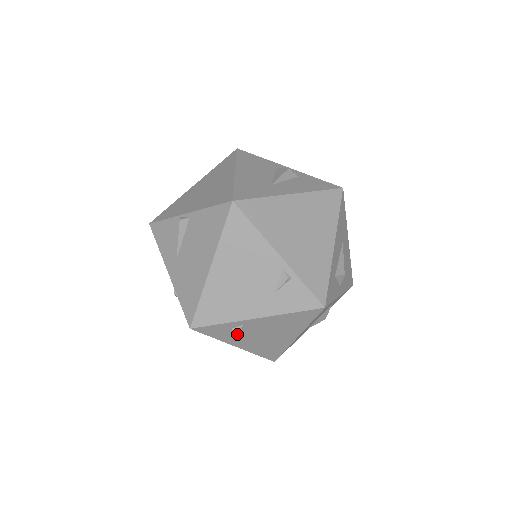
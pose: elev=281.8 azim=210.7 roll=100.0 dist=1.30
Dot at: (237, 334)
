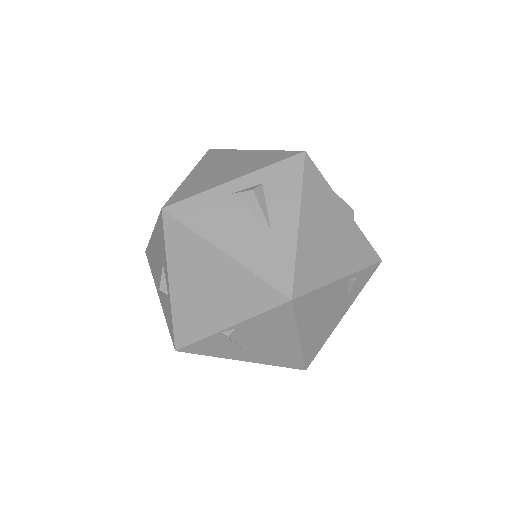
Dot at: occluded
